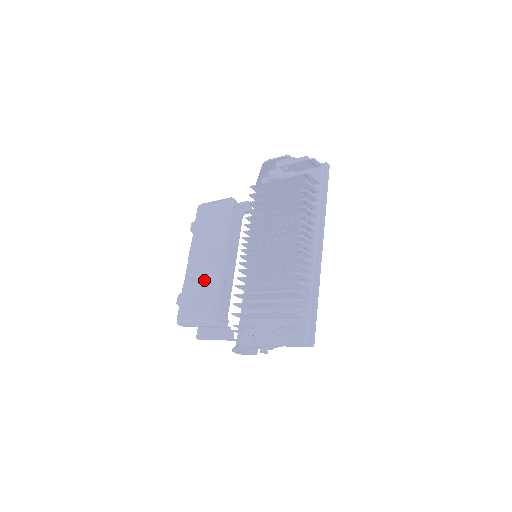
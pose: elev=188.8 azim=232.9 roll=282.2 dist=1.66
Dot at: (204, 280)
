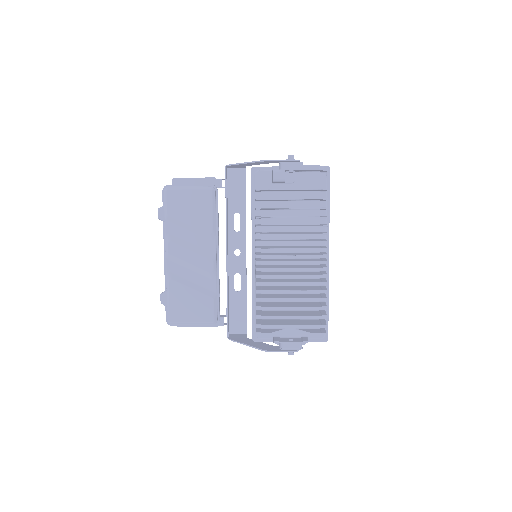
Dot at: (197, 280)
